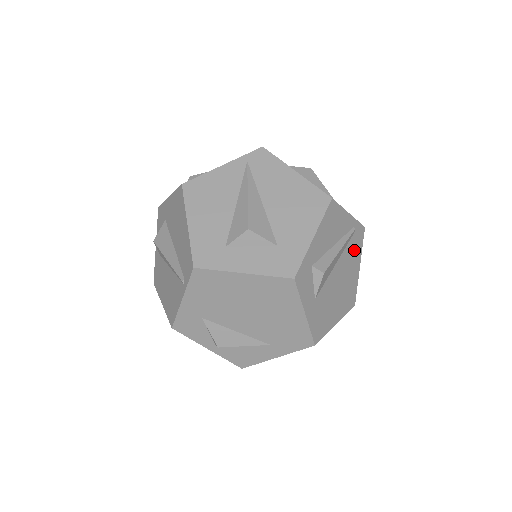
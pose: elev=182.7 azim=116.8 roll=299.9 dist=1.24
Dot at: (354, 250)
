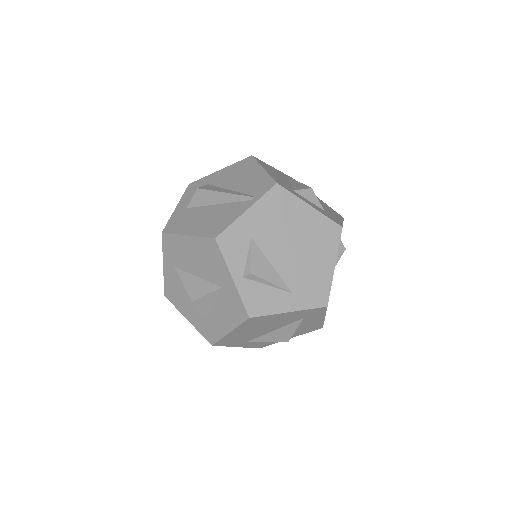
Dot at: occluded
